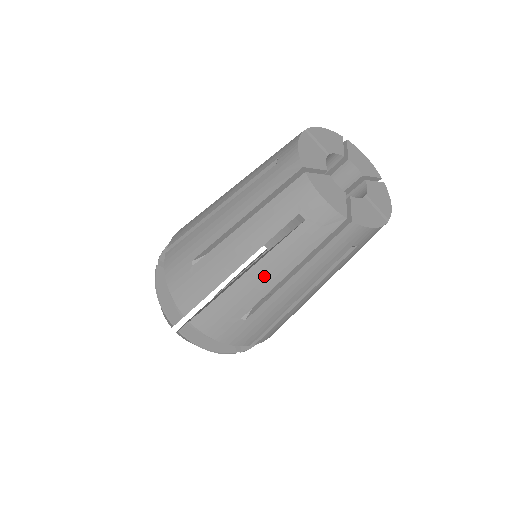
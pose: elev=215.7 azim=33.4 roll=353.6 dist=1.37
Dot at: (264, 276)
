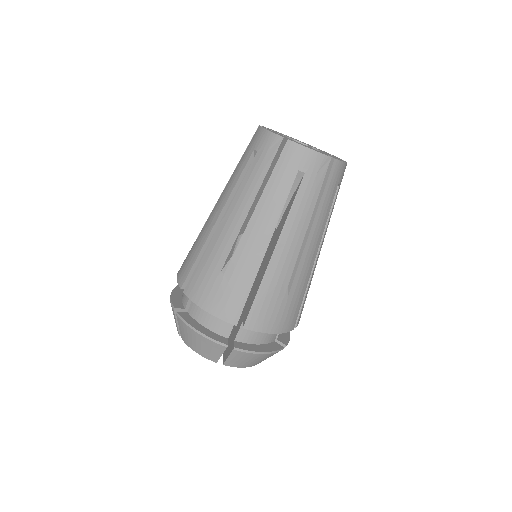
Dot at: (234, 214)
